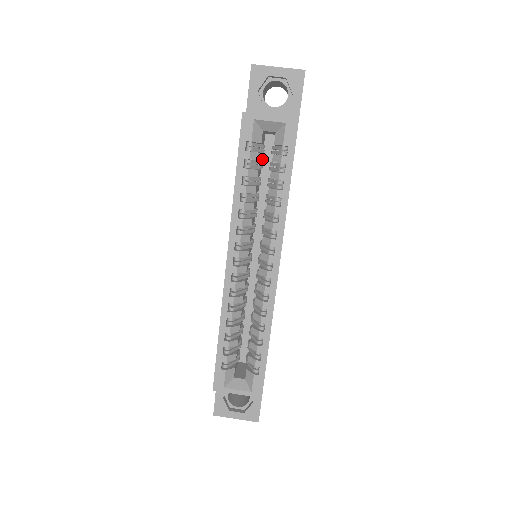
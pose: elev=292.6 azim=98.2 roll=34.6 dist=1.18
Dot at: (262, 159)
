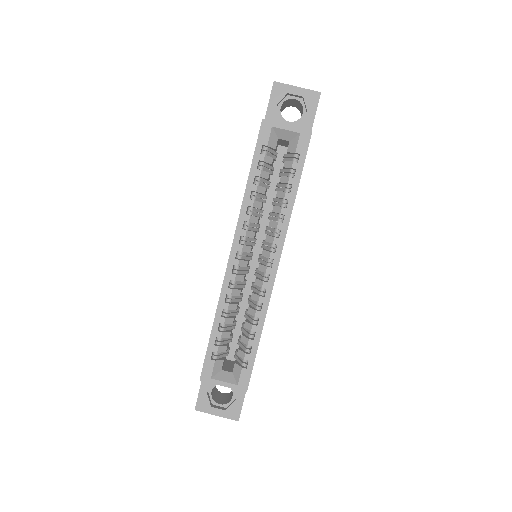
Dot at: occluded
